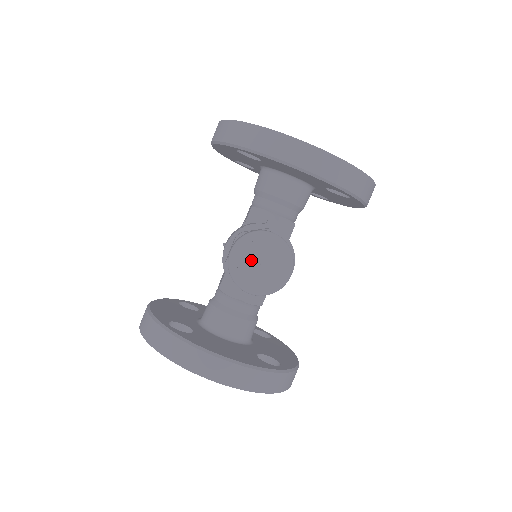
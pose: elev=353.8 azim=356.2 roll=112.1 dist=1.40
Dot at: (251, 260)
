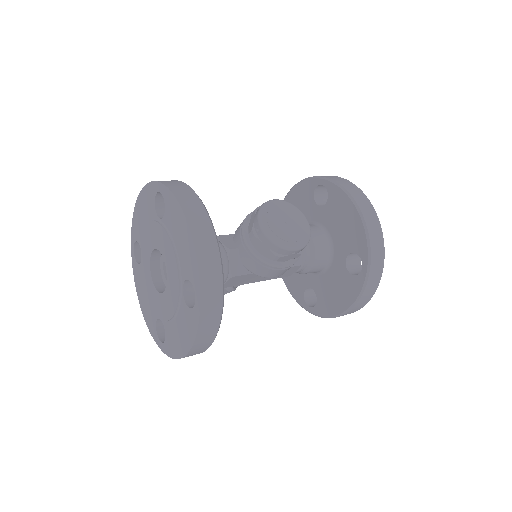
Dot at: (282, 215)
